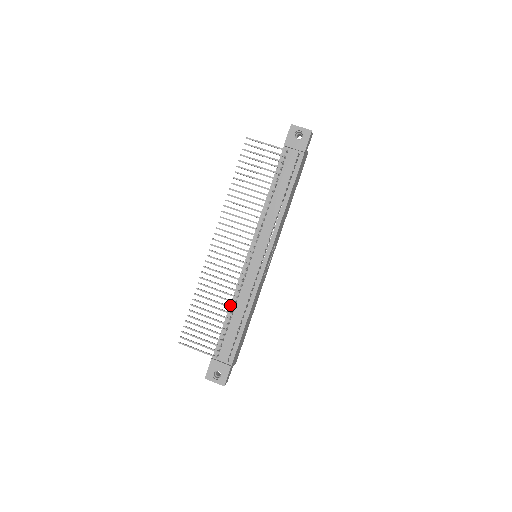
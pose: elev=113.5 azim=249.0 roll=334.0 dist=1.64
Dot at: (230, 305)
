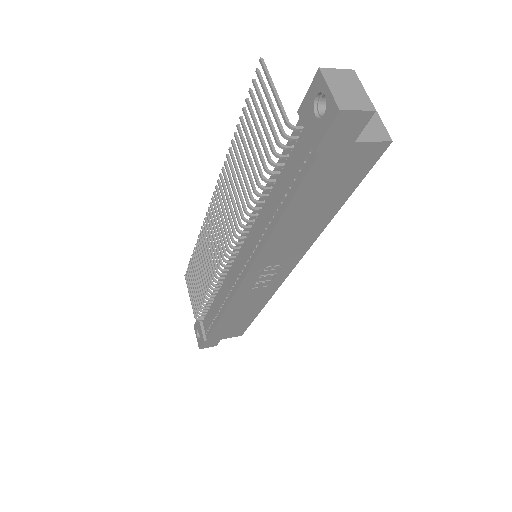
Dot at: occluded
